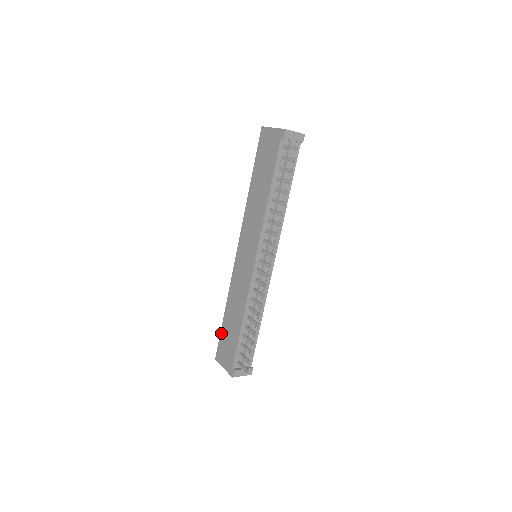
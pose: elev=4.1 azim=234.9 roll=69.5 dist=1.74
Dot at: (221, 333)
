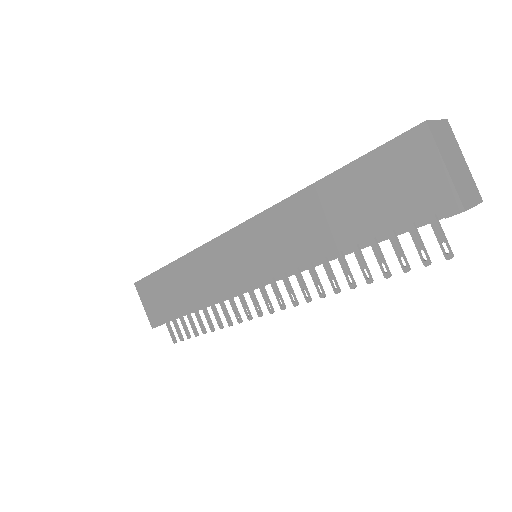
Dot at: (155, 275)
